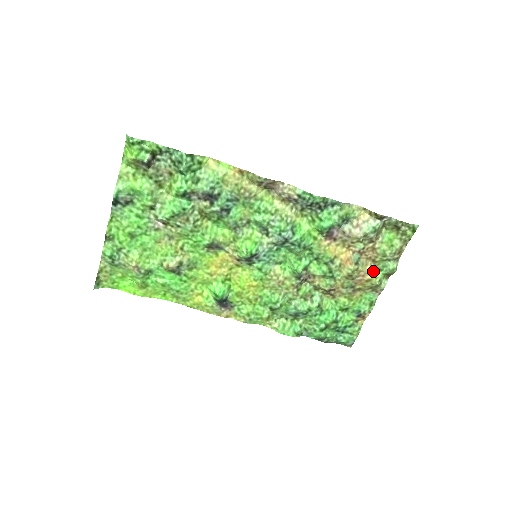
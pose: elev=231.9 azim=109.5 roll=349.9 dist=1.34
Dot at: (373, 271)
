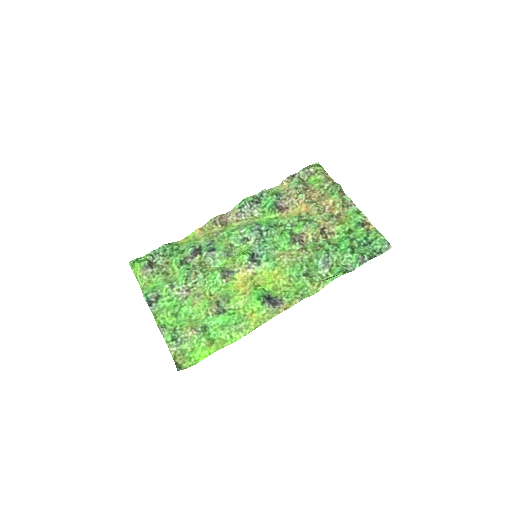
Dot at: (329, 198)
